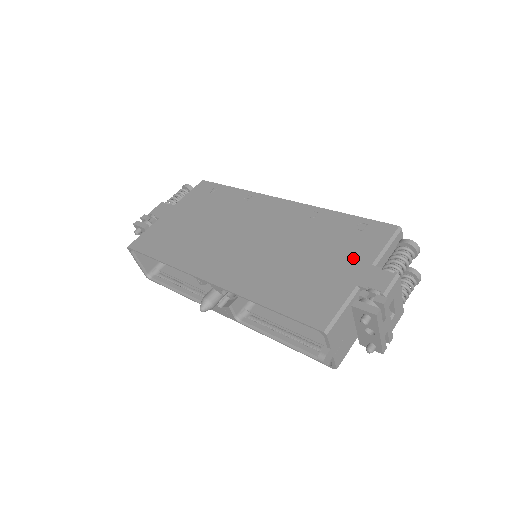
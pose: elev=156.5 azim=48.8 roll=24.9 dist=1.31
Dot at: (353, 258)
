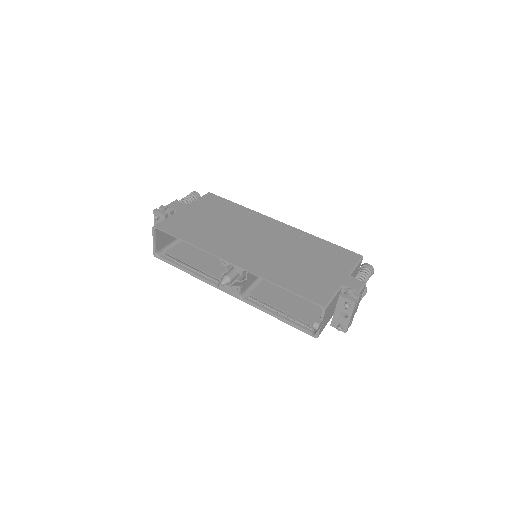
Dot at: (336, 268)
